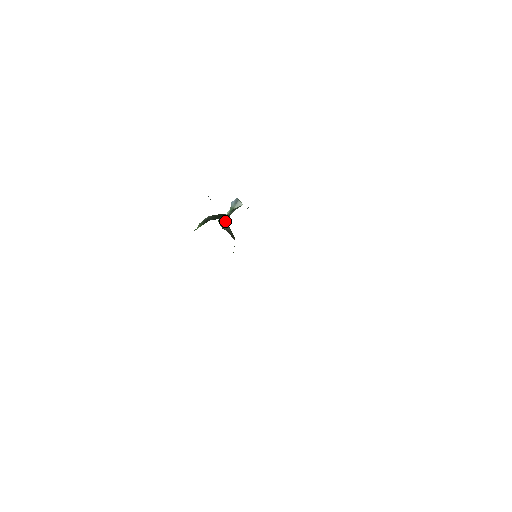
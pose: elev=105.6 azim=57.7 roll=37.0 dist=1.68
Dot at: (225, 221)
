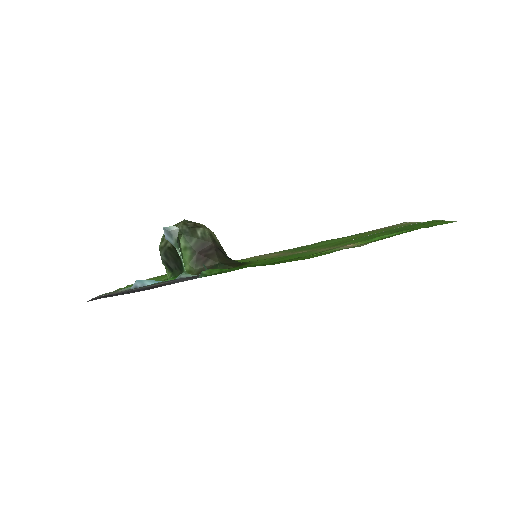
Dot at: (181, 244)
